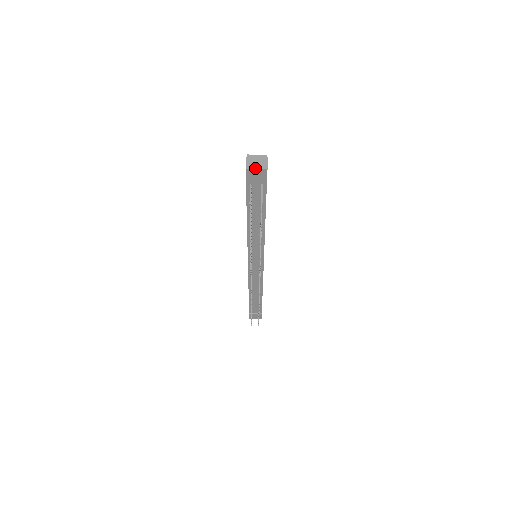
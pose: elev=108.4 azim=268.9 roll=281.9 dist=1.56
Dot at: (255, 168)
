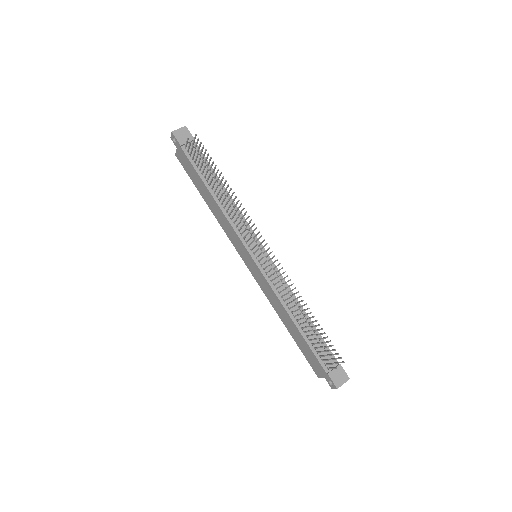
Dot at: (178, 129)
